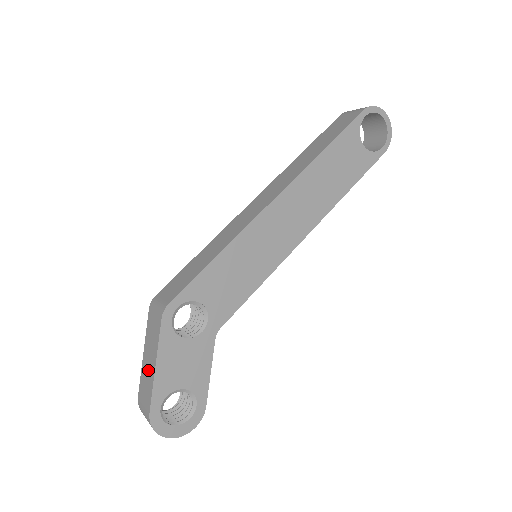
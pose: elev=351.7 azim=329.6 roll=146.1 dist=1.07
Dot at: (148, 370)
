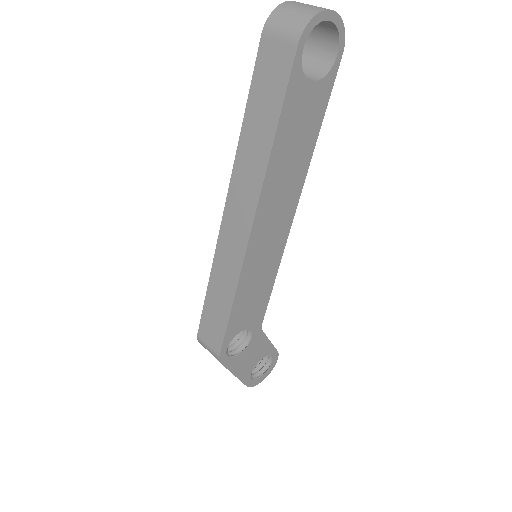
Dot at: occluded
